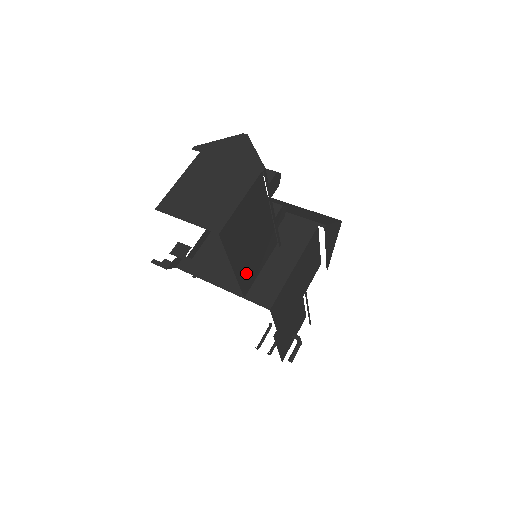
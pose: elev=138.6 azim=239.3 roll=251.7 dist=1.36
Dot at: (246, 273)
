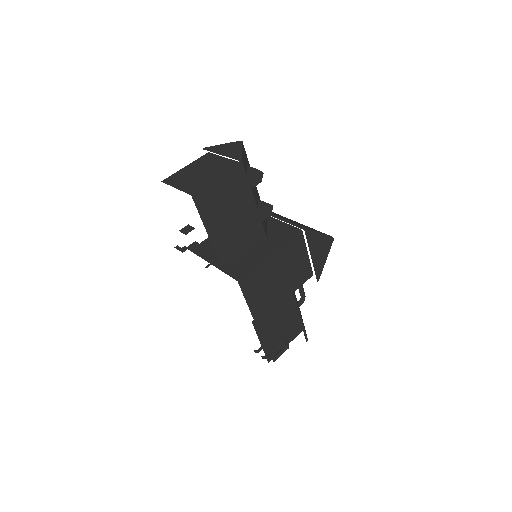
Dot at: (225, 248)
